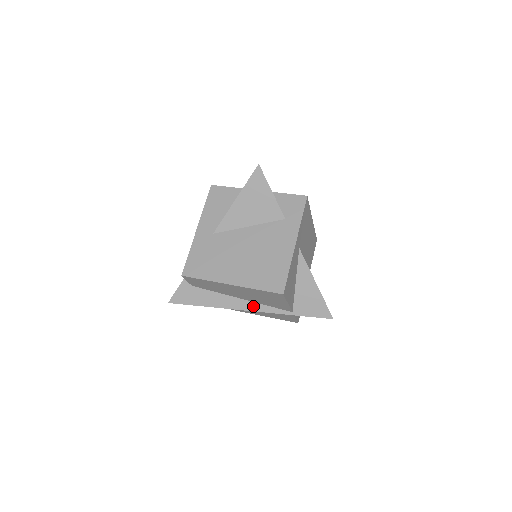
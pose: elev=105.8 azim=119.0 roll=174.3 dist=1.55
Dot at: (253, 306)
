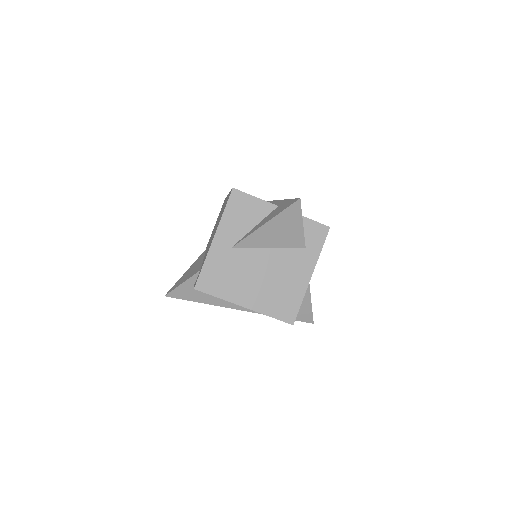
Dot at: occluded
